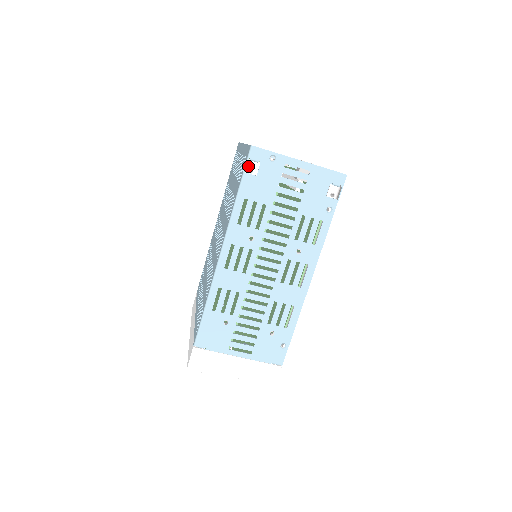
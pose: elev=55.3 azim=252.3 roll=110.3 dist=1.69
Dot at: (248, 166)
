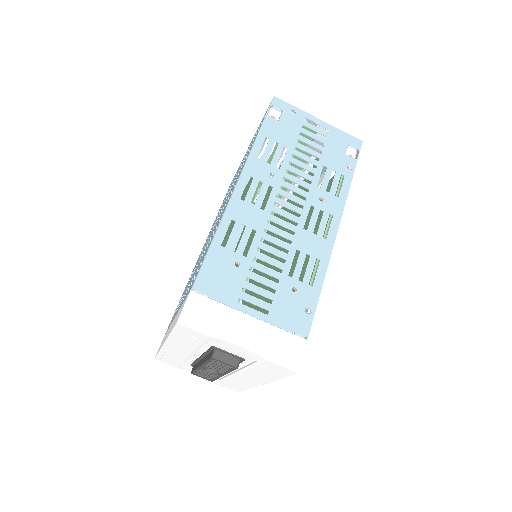
Dot at: (270, 112)
